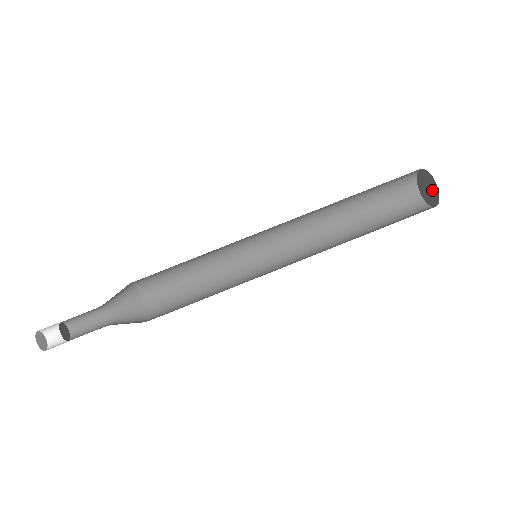
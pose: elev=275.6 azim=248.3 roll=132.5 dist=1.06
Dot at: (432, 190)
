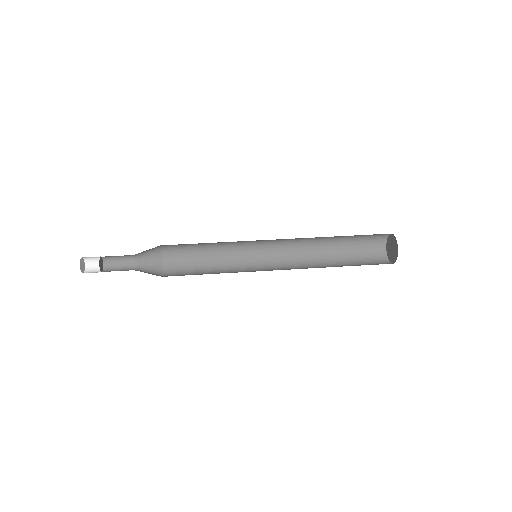
Dot at: (394, 251)
